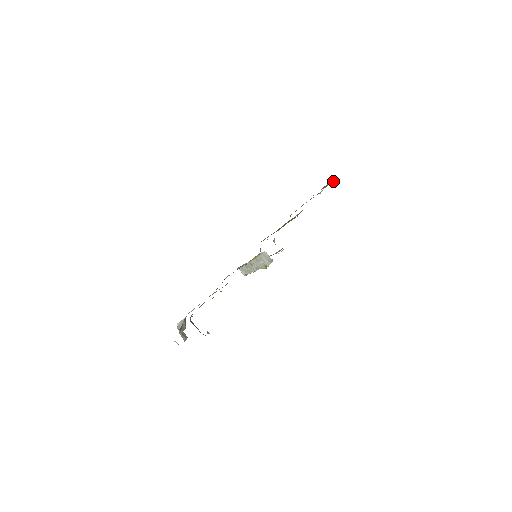
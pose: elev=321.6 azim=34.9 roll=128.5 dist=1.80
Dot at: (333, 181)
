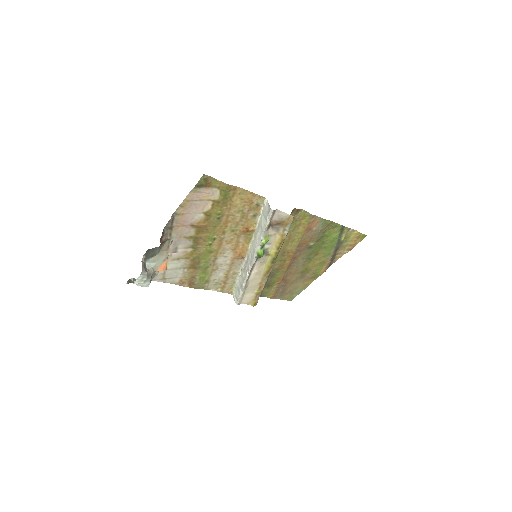
Dot at: (358, 235)
